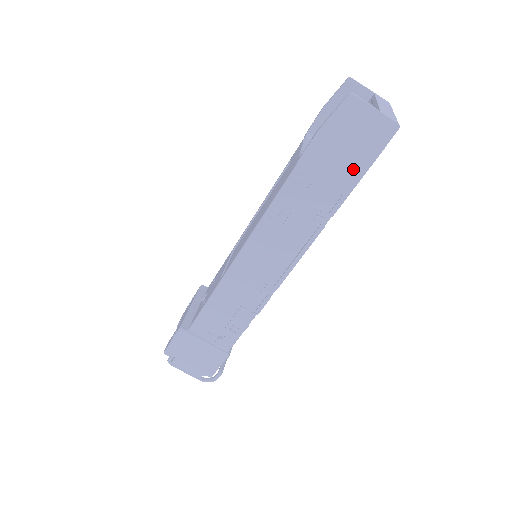
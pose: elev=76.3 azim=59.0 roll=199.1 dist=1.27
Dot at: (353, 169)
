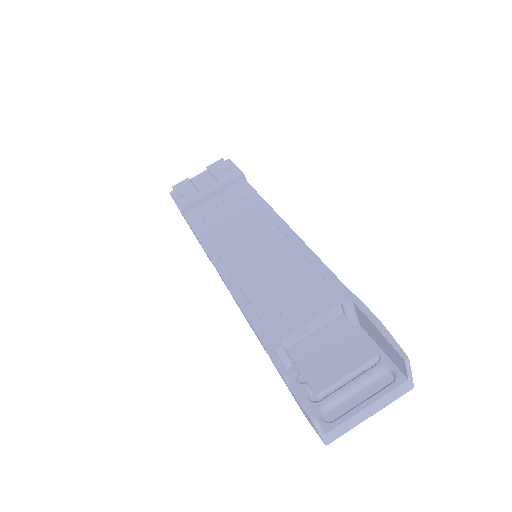
Dot at: occluded
